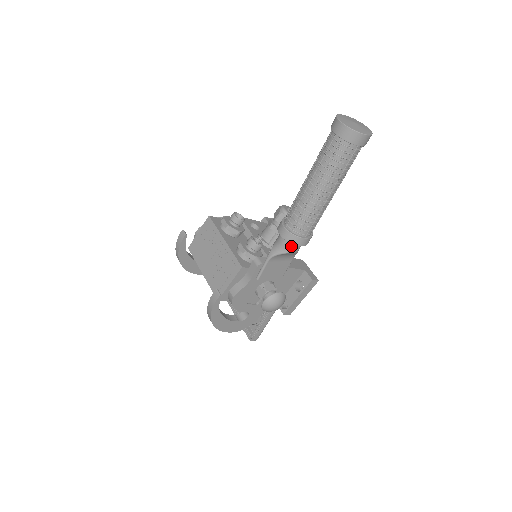
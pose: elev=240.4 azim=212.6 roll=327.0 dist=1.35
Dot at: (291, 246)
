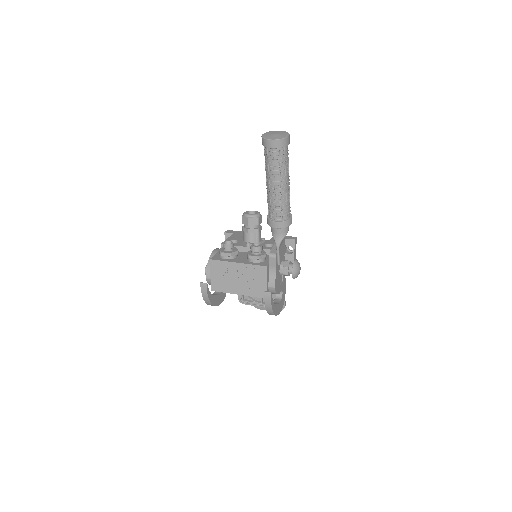
Dot at: (286, 229)
